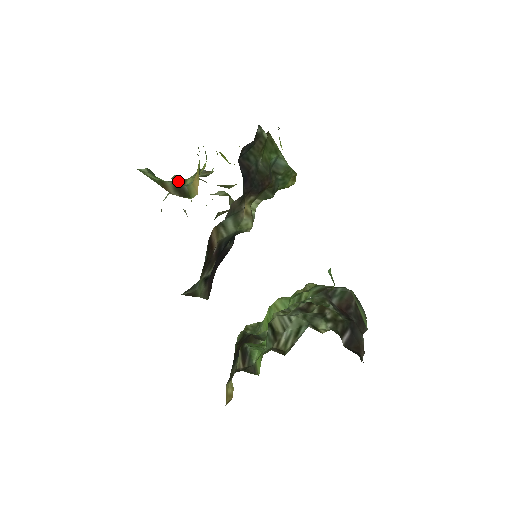
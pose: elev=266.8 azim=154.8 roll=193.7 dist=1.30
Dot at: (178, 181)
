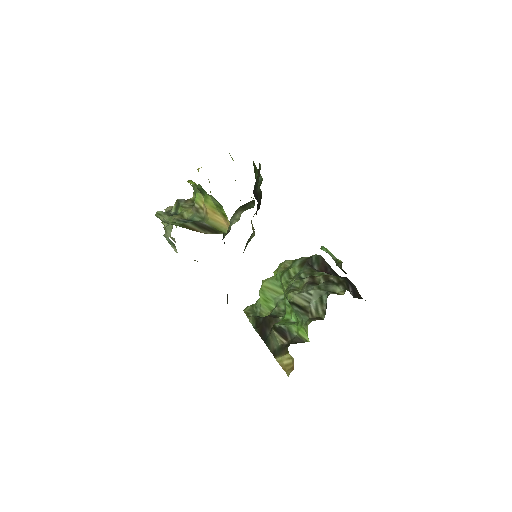
Dot at: (177, 218)
